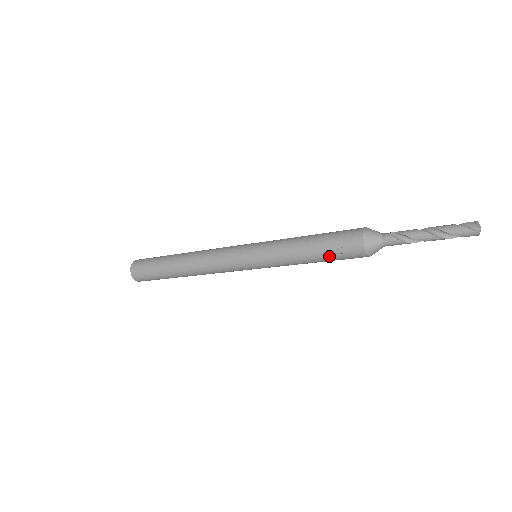
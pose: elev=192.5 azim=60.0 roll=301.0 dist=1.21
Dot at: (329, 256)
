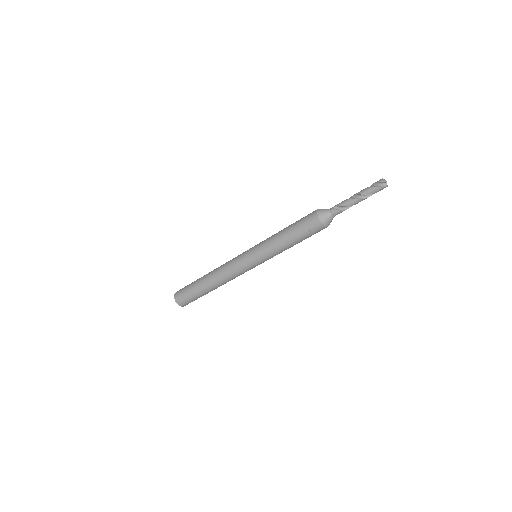
Dot at: occluded
